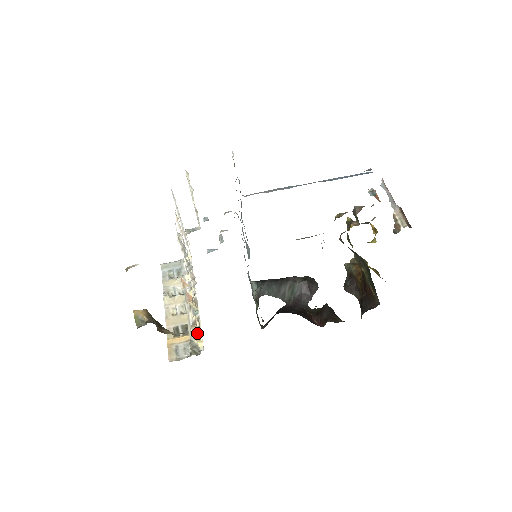
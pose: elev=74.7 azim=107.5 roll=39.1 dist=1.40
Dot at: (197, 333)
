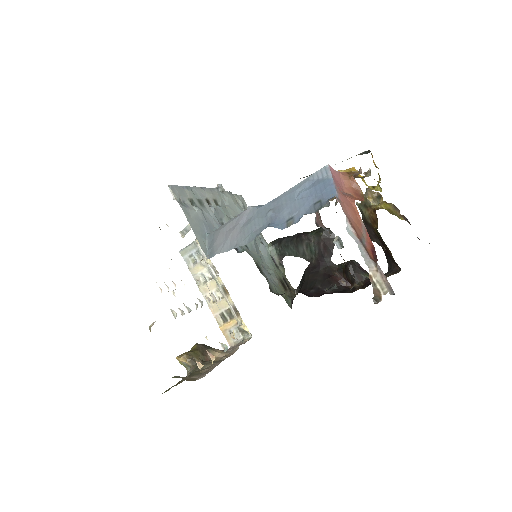
Dot at: occluded
